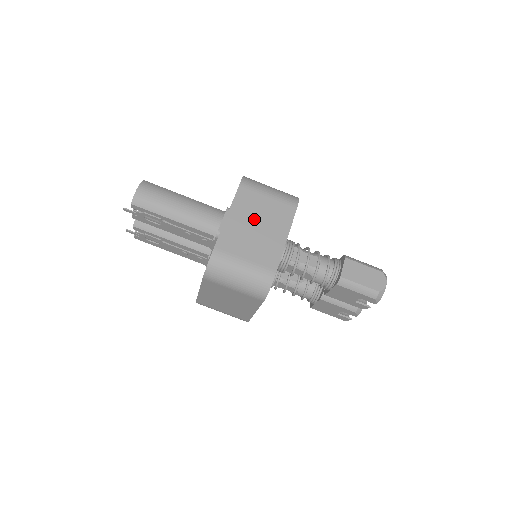
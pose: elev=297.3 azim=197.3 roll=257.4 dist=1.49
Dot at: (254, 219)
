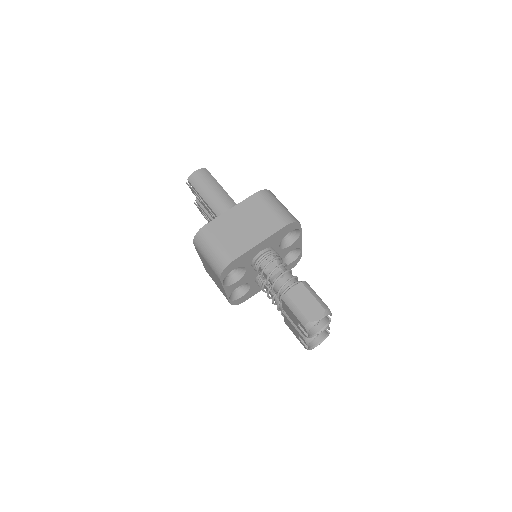
Dot at: (247, 219)
